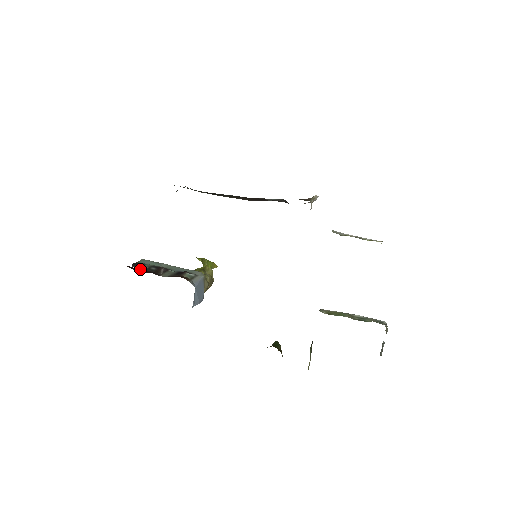
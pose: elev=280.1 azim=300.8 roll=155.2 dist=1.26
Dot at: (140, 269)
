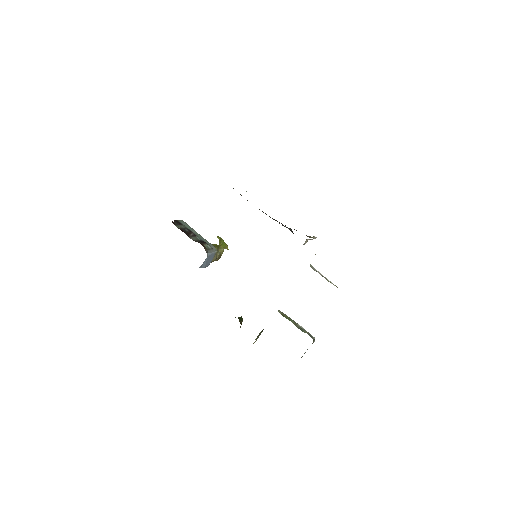
Dot at: (178, 226)
